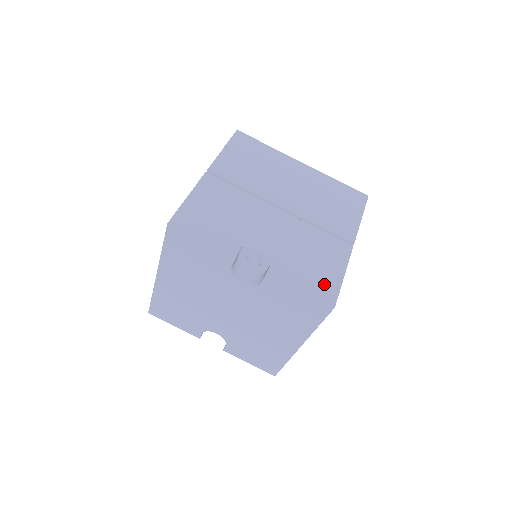
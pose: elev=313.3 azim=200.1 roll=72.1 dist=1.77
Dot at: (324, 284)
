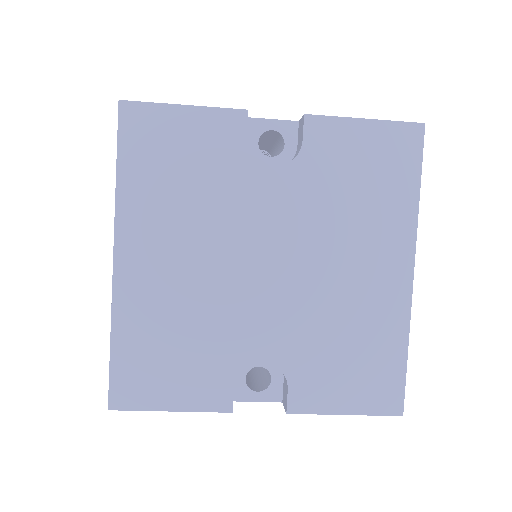
Dot at: occluded
